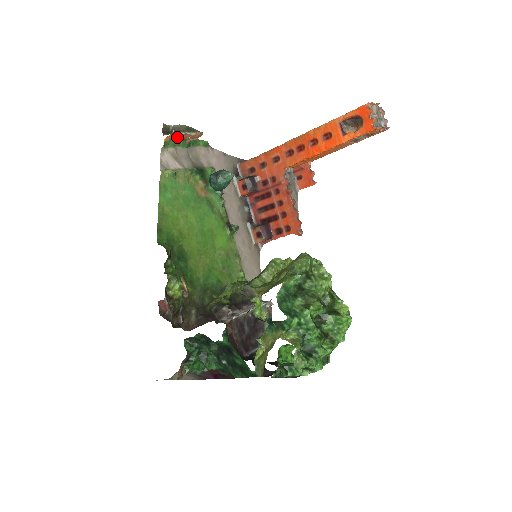
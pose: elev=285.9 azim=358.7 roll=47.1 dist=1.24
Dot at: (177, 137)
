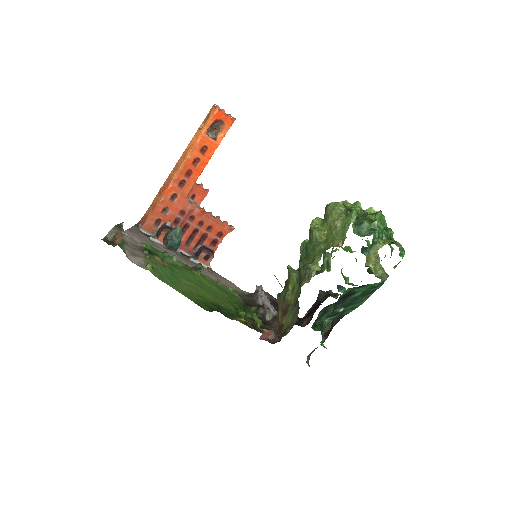
Dot at: occluded
